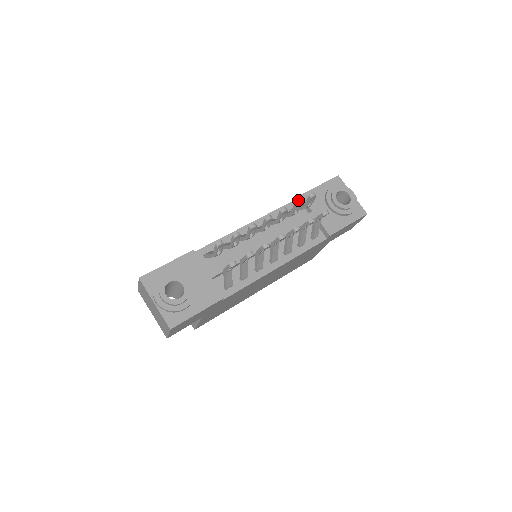
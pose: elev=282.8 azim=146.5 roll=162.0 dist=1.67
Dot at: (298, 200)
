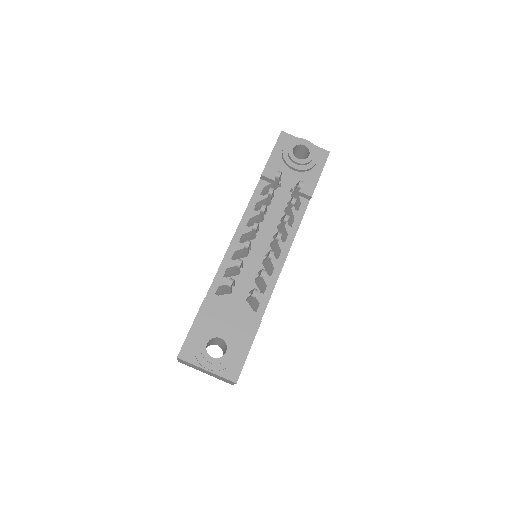
Dot at: (269, 189)
